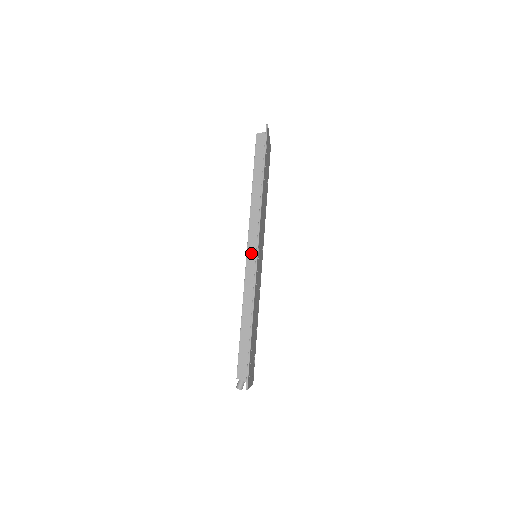
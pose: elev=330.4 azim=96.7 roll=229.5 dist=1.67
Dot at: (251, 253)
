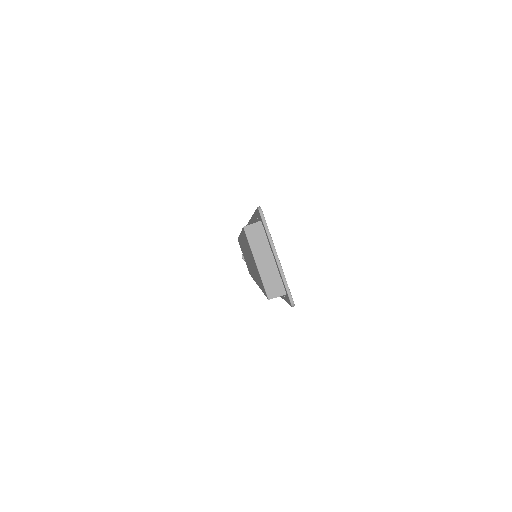
Dot at: occluded
